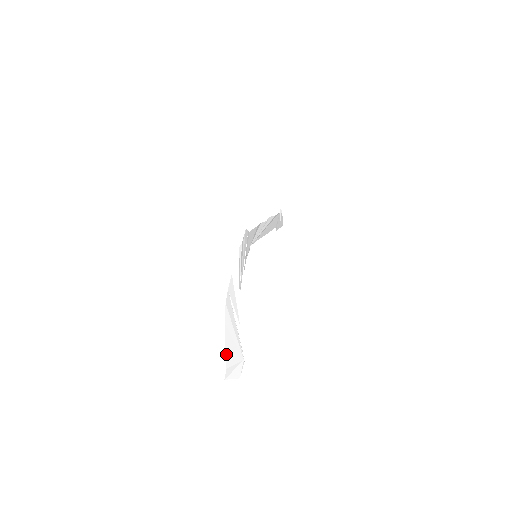
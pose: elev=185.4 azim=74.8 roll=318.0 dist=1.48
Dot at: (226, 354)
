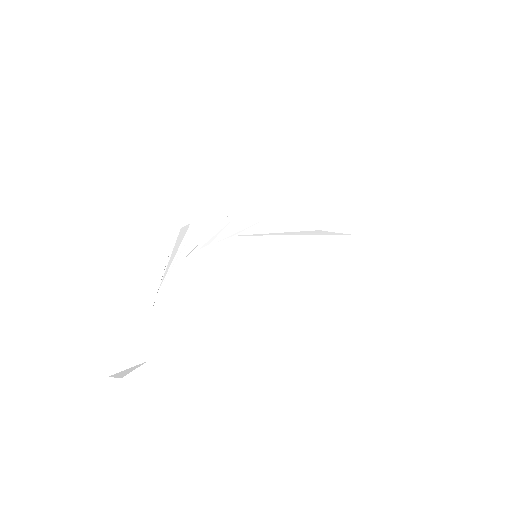
Dot at: (115, 340)
